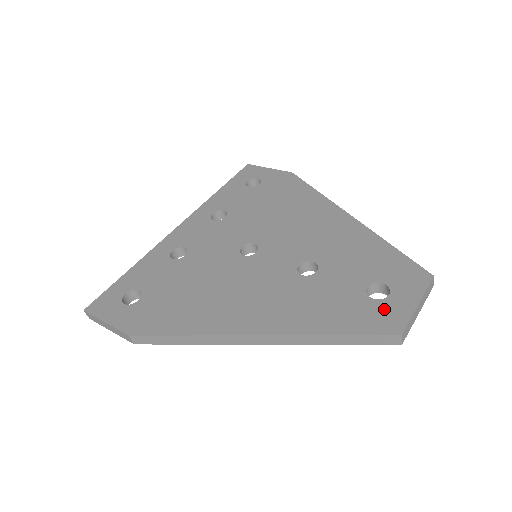
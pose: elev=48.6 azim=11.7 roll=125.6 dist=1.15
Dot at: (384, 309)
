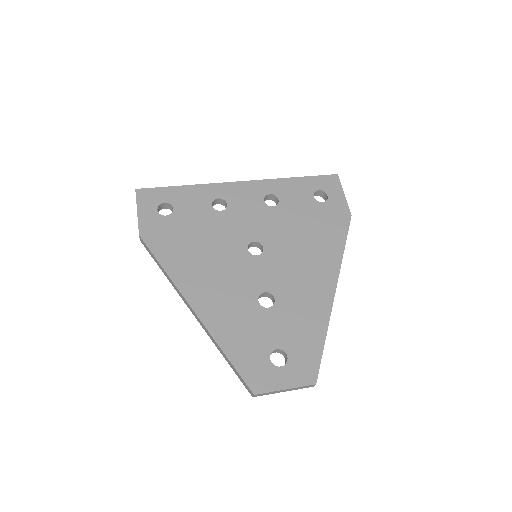
Dot at: (267, 371)
